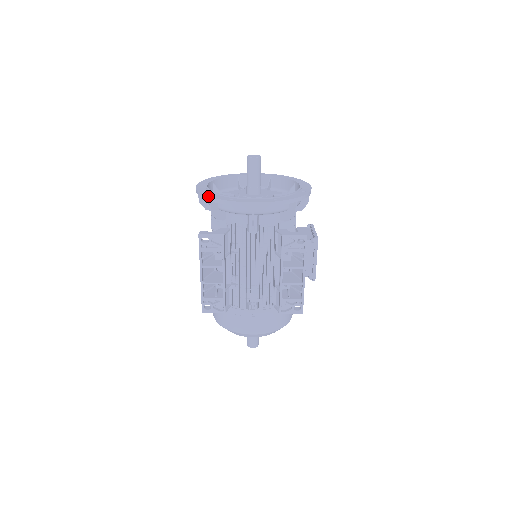
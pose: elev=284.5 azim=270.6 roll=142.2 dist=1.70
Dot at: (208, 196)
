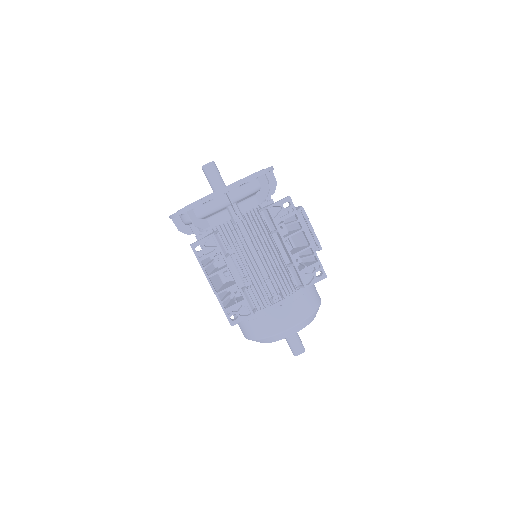
Dot at: (182, 209)
